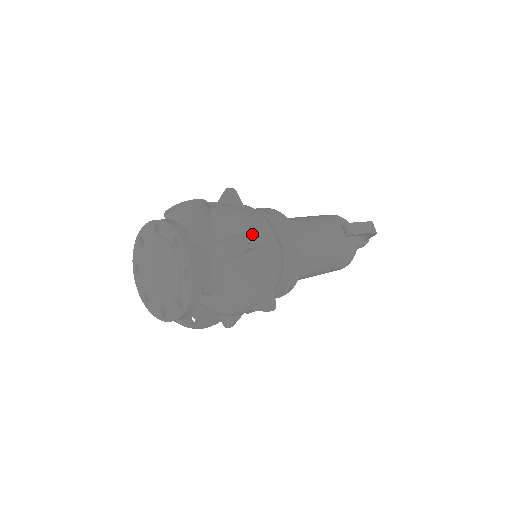
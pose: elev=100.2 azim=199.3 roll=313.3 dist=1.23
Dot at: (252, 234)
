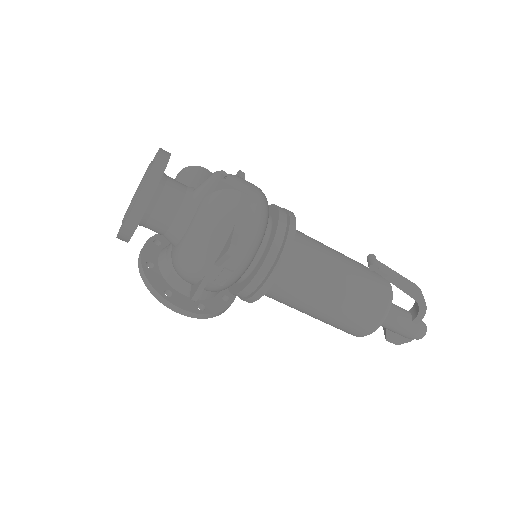
Dot at: (234, 179)
